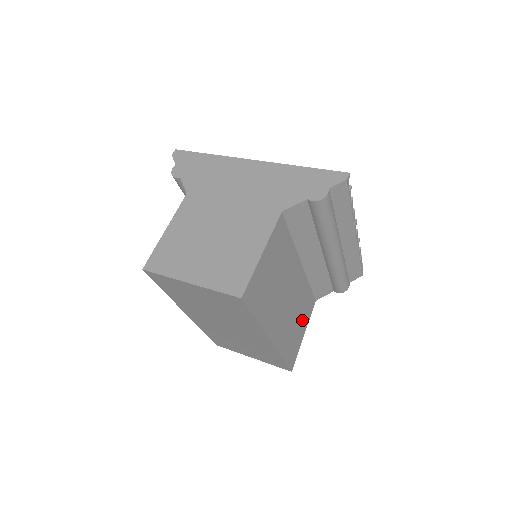
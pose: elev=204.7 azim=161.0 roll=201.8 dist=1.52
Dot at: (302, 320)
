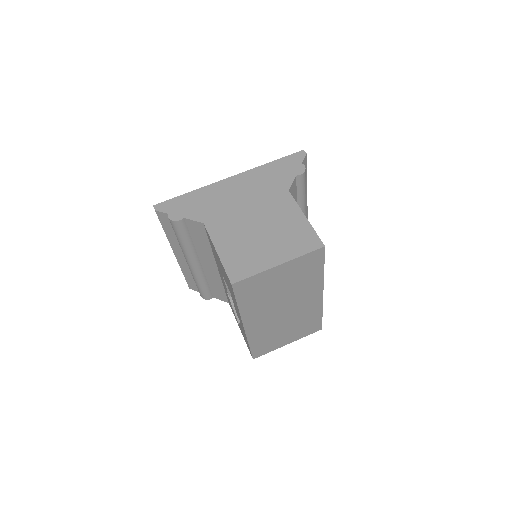
Dot at: occluded
